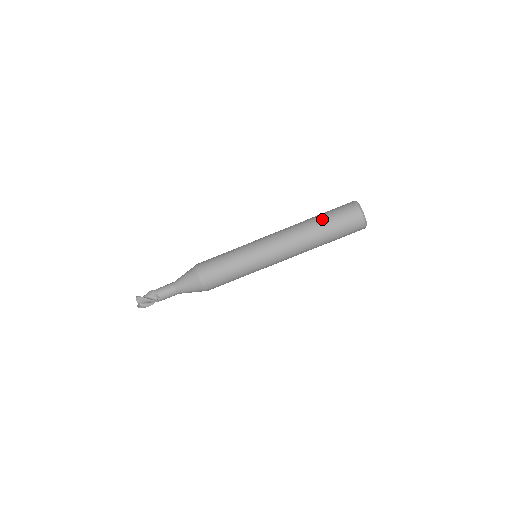
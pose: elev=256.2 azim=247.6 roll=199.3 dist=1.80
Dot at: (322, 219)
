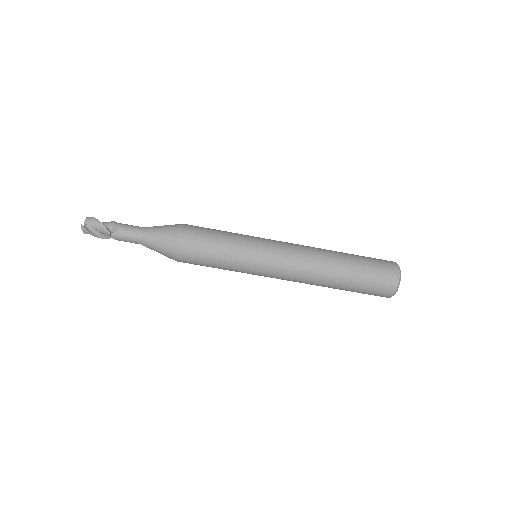
Dot at: (352, 255)
